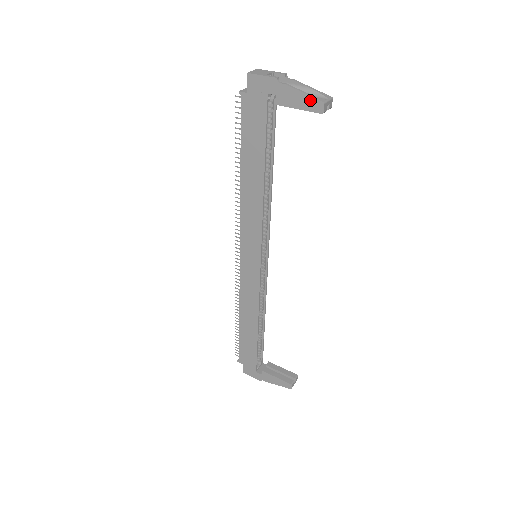
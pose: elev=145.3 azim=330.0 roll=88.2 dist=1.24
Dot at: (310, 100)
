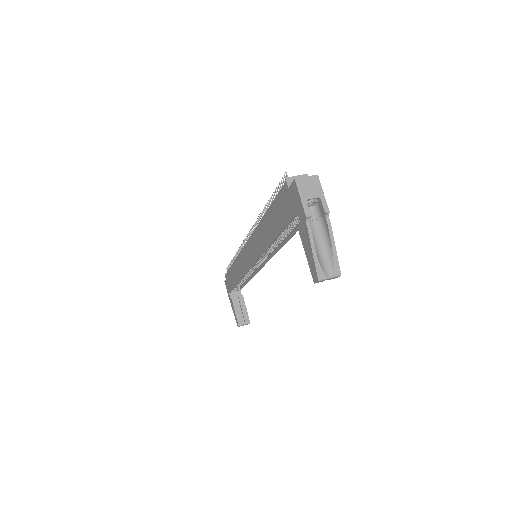
Dot at: (313, 264)
